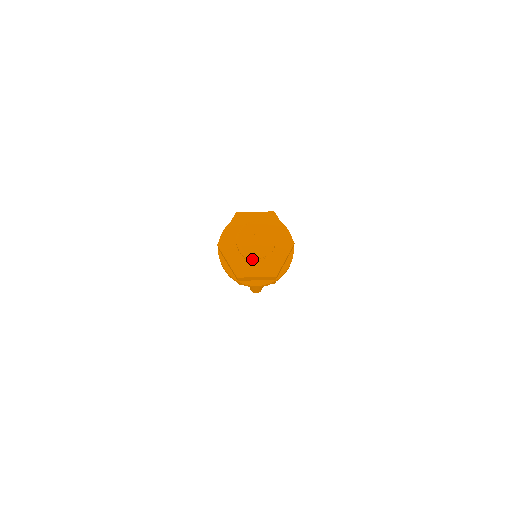
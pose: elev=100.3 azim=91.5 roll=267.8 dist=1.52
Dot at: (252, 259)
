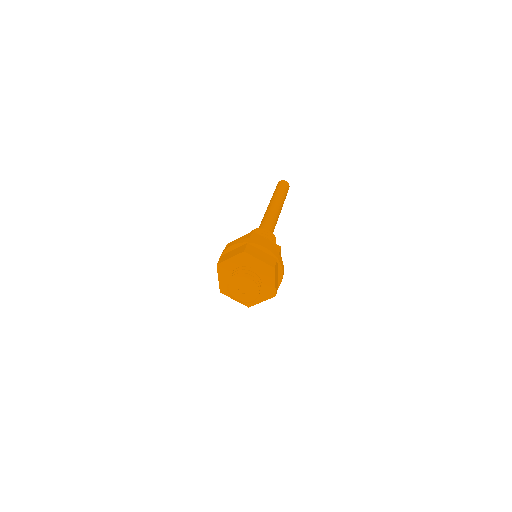
Dot at: occluded
